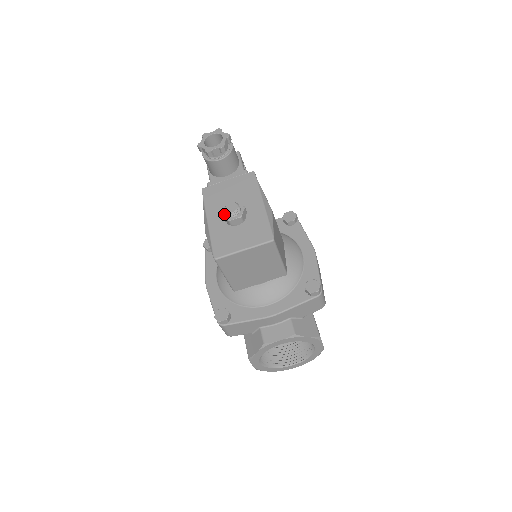
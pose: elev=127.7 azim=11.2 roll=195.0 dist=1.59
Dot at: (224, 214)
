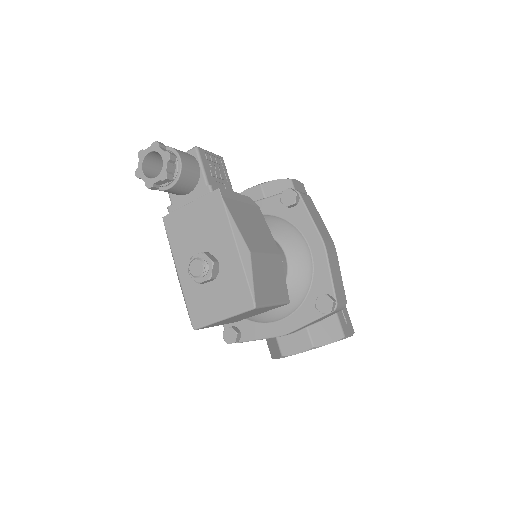
Dot at: (191, 273)
